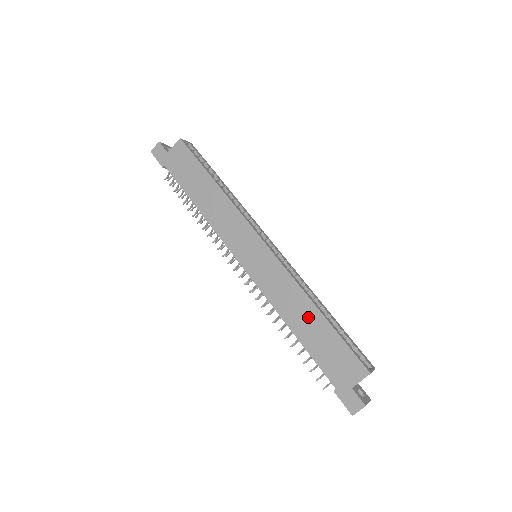
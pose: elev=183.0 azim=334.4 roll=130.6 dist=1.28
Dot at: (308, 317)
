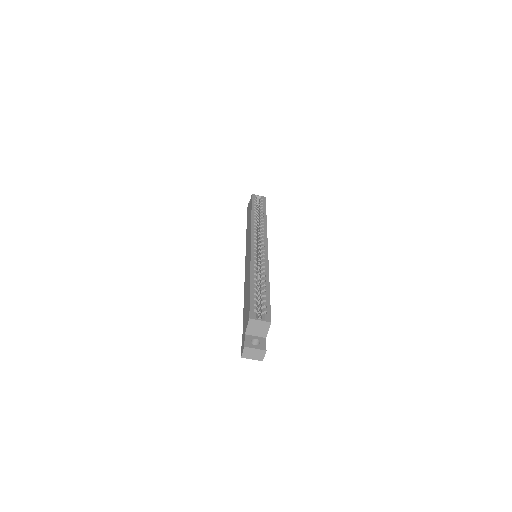
Dot at: occluded
